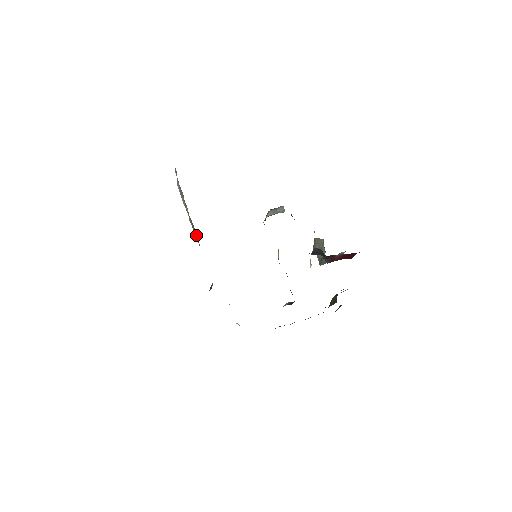
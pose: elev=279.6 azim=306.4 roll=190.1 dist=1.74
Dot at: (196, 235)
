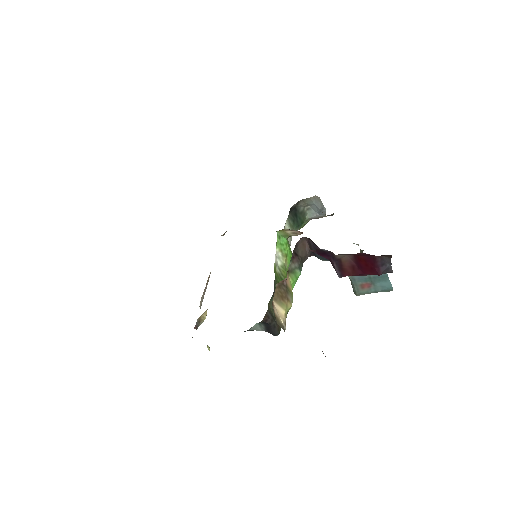
Dot at: occluded
